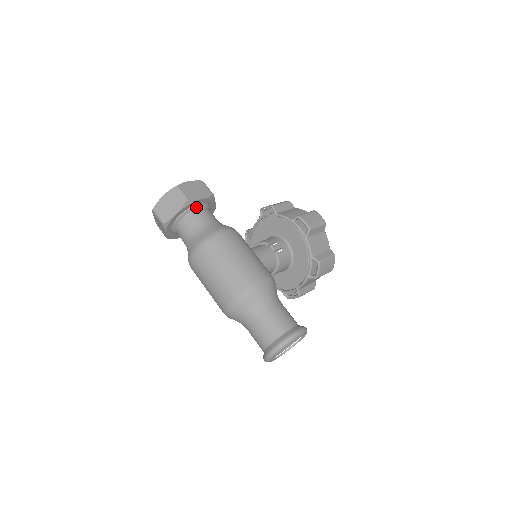
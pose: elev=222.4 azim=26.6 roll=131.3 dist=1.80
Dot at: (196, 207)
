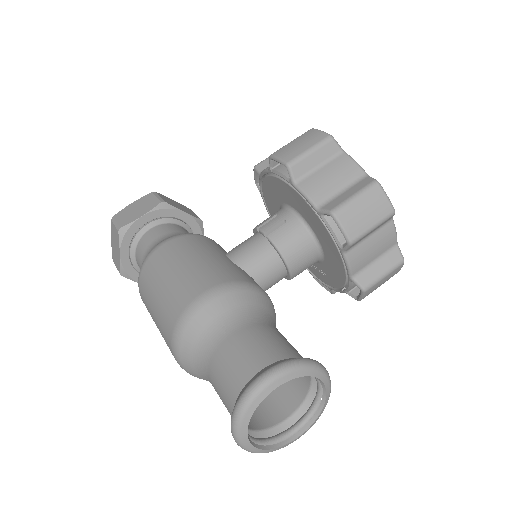
Dot at: (143, 231)
